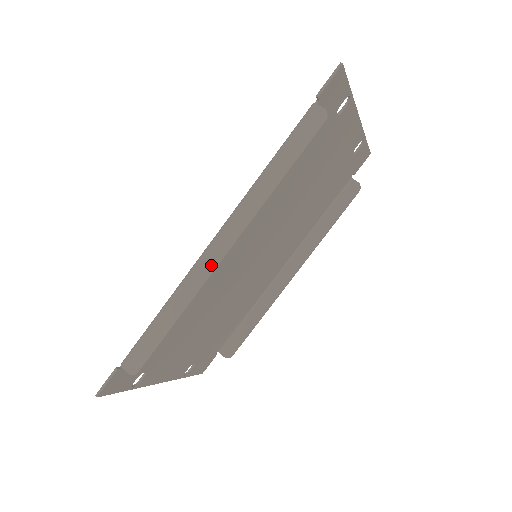
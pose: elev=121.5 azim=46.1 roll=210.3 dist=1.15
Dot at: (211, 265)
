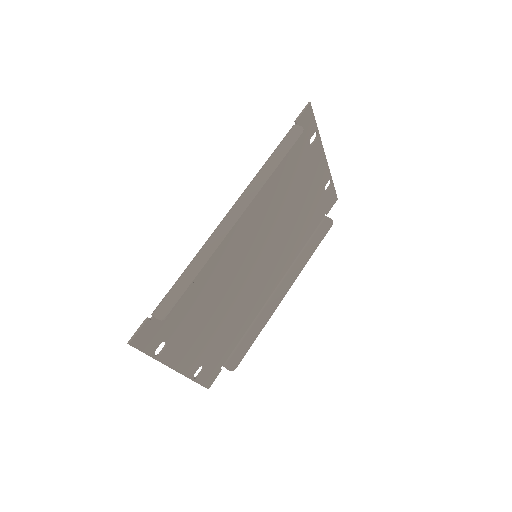
Dot at: (226, 230)
